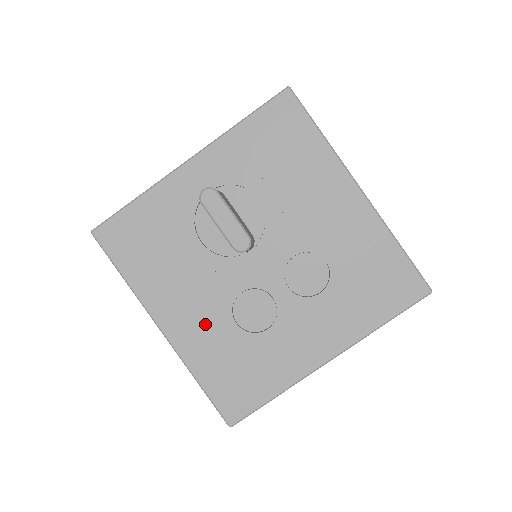
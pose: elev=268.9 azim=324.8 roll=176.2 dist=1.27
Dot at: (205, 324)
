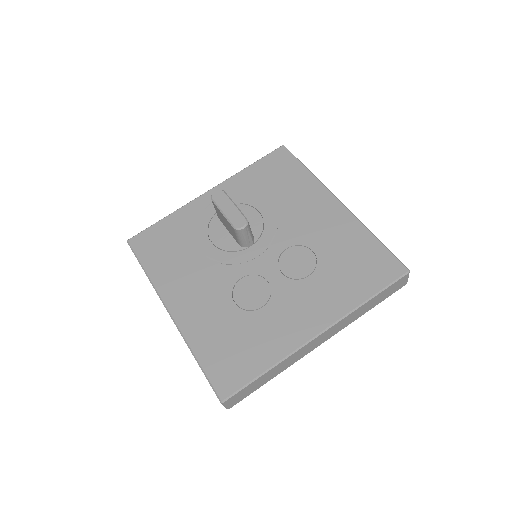
Dot at: (207, 305)
